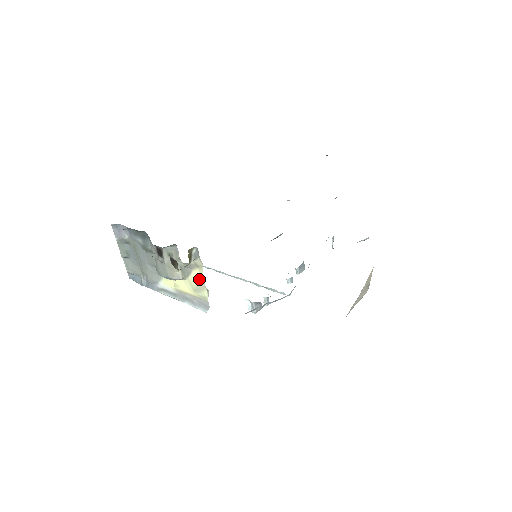
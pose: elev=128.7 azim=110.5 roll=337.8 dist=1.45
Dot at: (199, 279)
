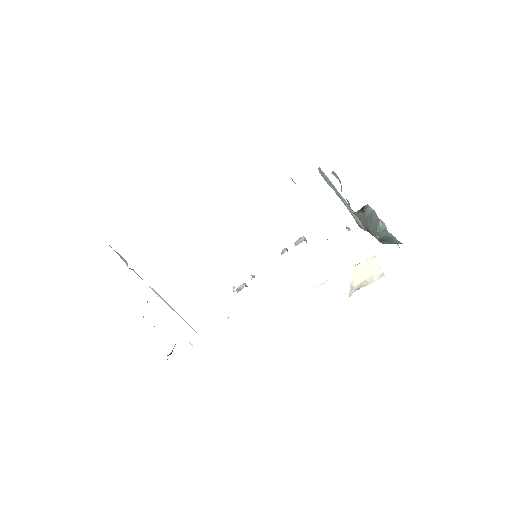
Dot at: (192, 345)
